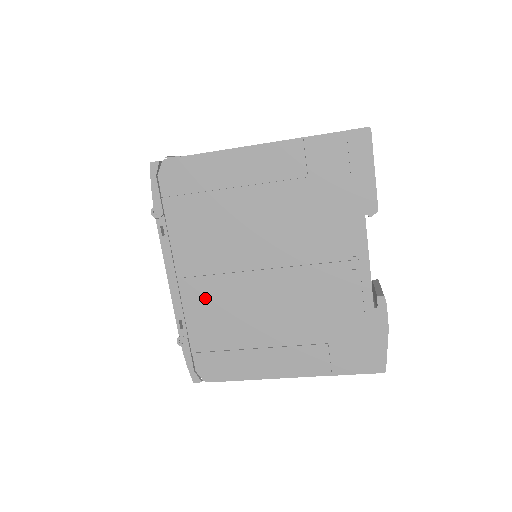
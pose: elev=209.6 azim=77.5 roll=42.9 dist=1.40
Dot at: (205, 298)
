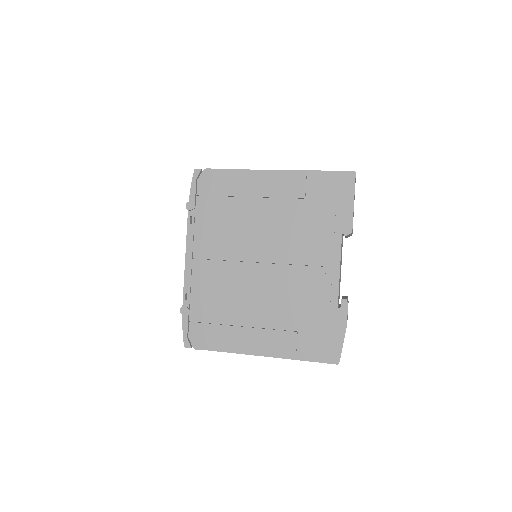
Dot at: (210, 278)
